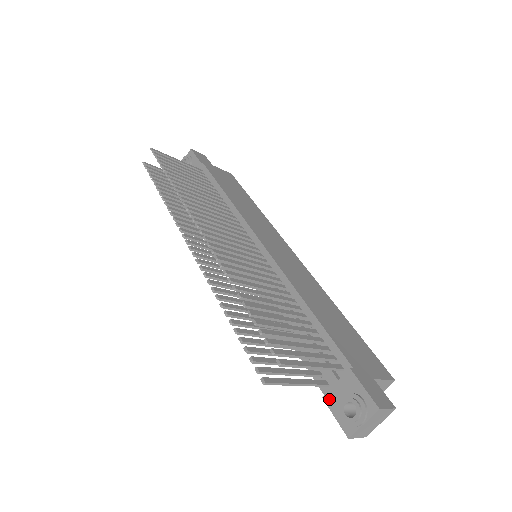
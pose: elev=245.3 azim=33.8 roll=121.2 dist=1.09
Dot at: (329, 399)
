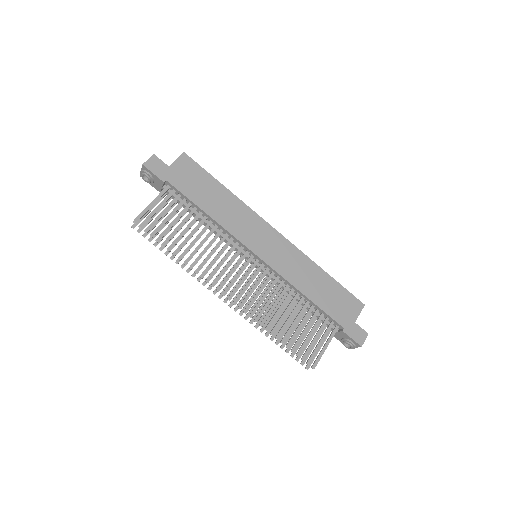
Dot at: (335, 336)
